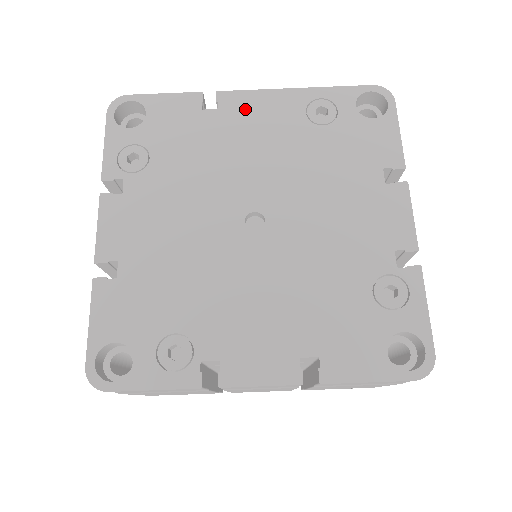
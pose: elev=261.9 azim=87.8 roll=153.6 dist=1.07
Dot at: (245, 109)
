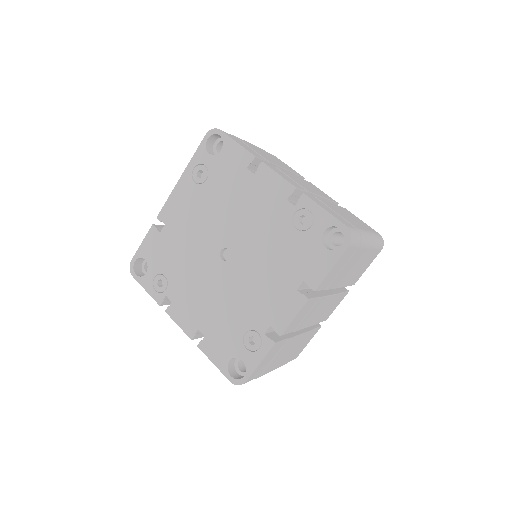
Dot at: (173, 211)
